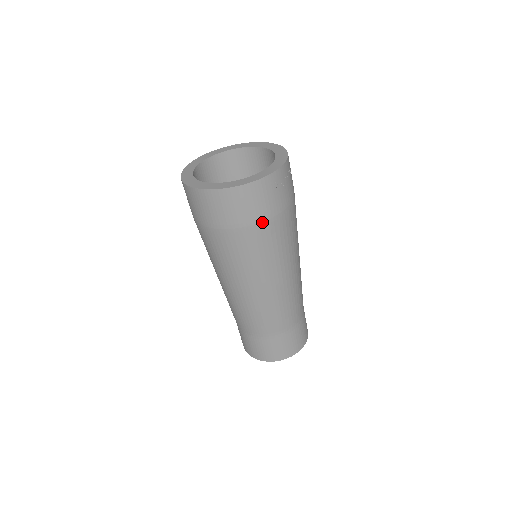
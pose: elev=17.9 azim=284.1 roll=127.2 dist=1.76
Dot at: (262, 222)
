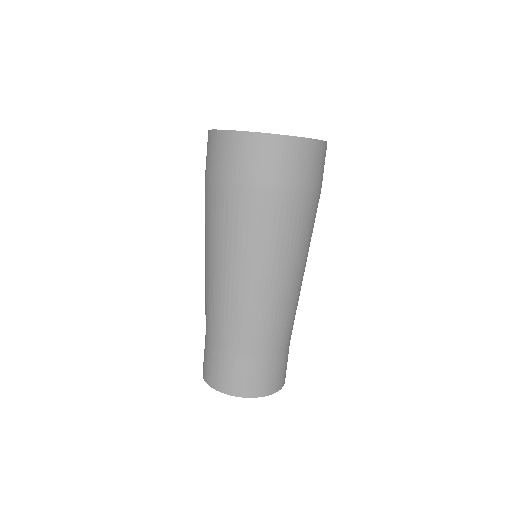
Dot at: (307, 190)
